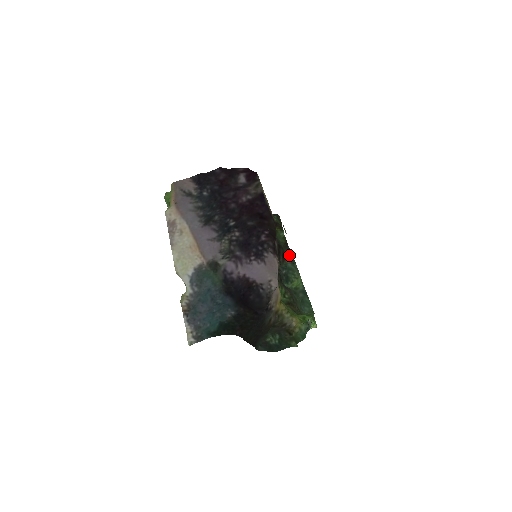
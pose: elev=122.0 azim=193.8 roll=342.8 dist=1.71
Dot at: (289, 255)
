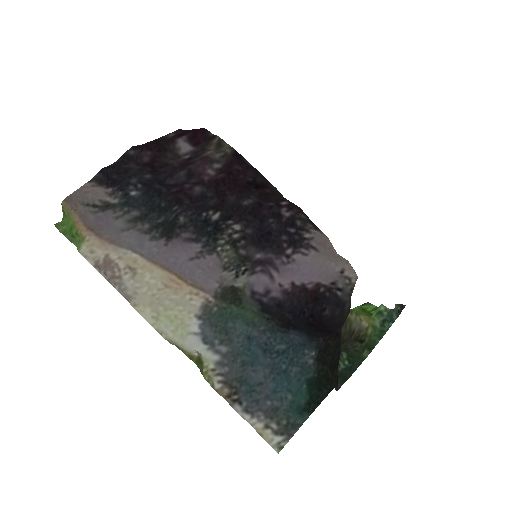
Dot at: occluded
